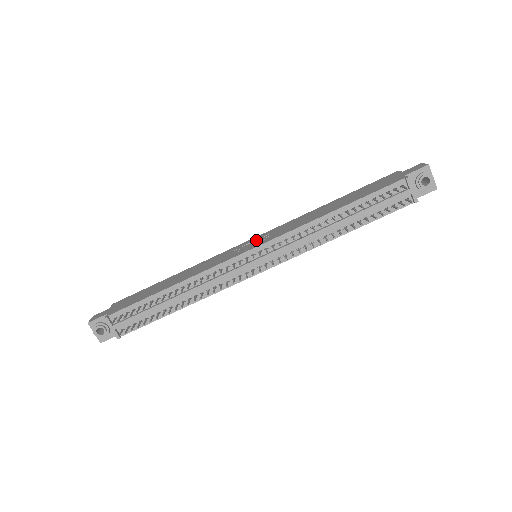
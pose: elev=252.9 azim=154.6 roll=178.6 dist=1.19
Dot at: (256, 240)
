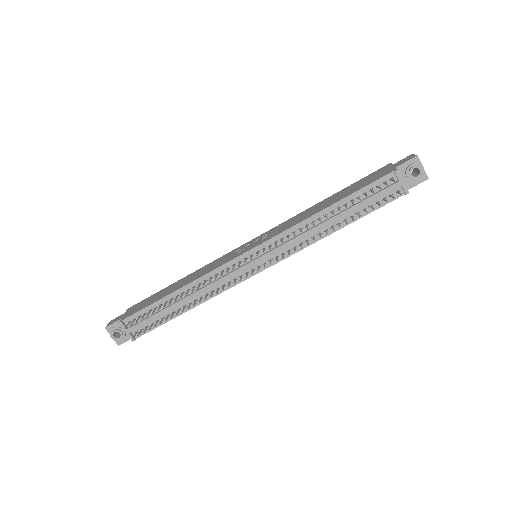
Dot at: (255, 241)
